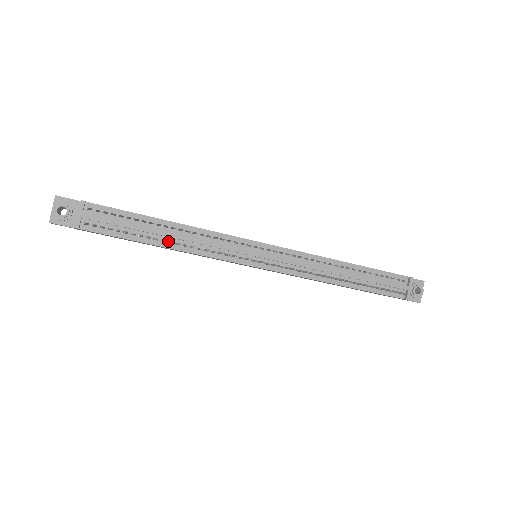
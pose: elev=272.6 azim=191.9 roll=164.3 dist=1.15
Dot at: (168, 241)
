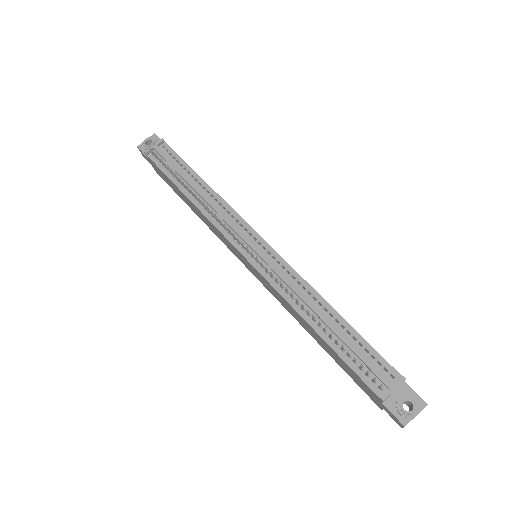
Dot at: occluded
